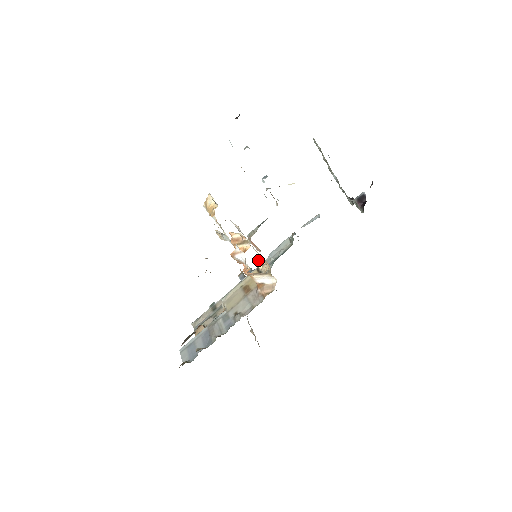
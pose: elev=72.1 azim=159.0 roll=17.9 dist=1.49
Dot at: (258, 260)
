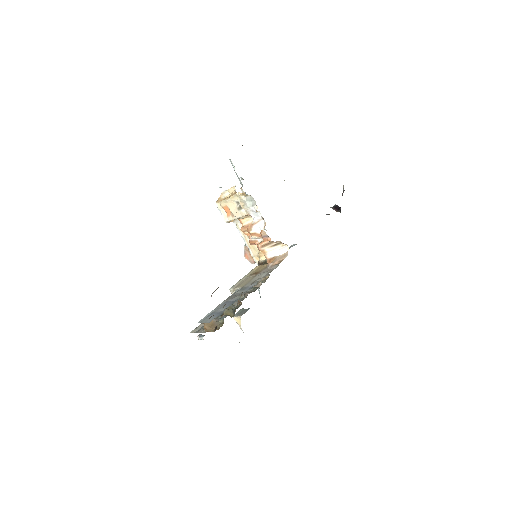
Dot at: (260, 254)
